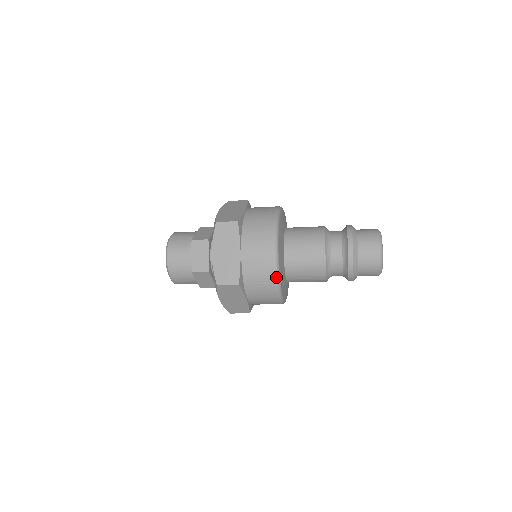
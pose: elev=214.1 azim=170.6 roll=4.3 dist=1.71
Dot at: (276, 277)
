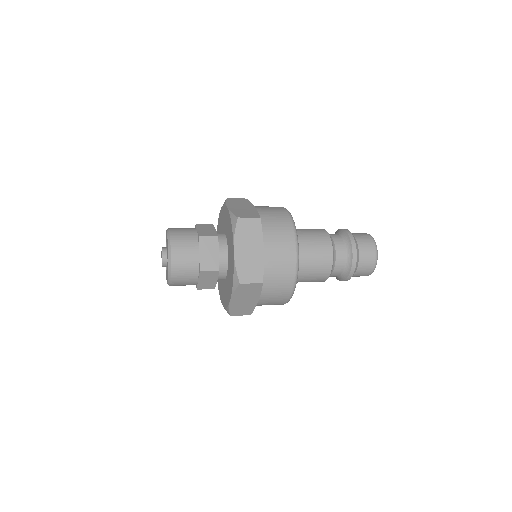
Dot at: (296, 276)
